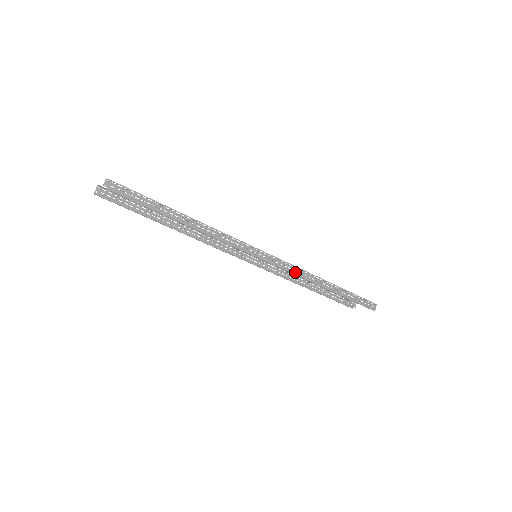
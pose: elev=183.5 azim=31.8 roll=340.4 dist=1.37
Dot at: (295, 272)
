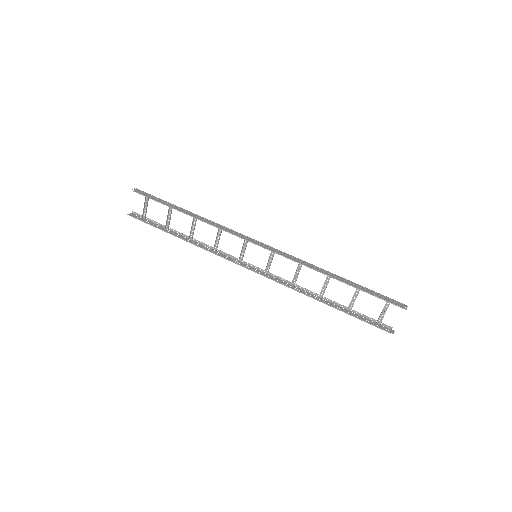
Dot at: (293, 259)
